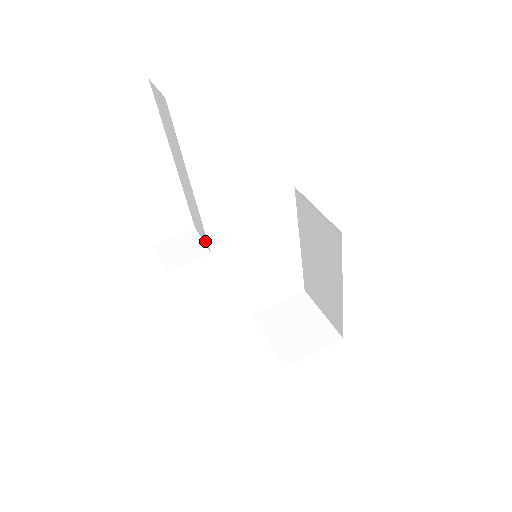
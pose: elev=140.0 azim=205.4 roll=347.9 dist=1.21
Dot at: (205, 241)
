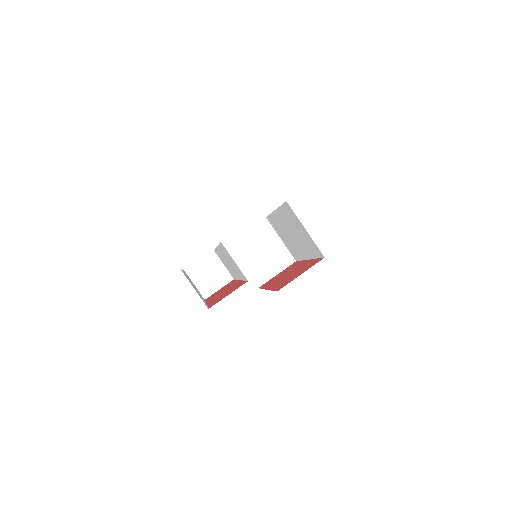
Dot at: (230, 273)
